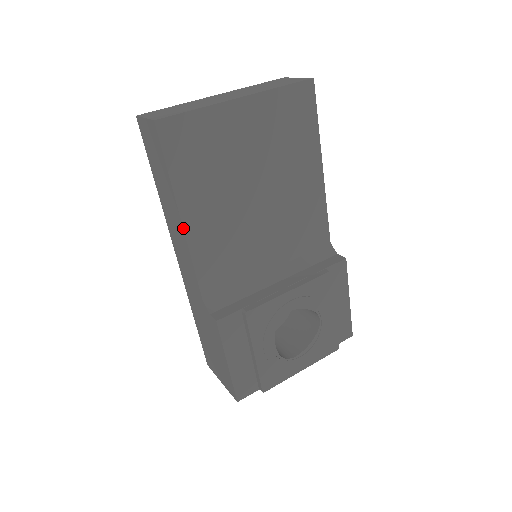
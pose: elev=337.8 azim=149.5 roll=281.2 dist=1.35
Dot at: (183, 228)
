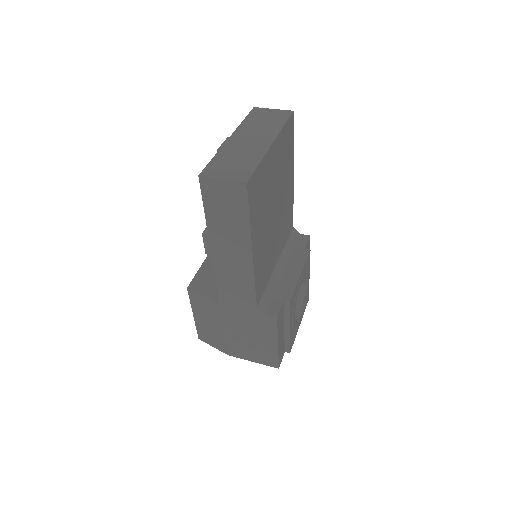
Dot at: (253, 258)
